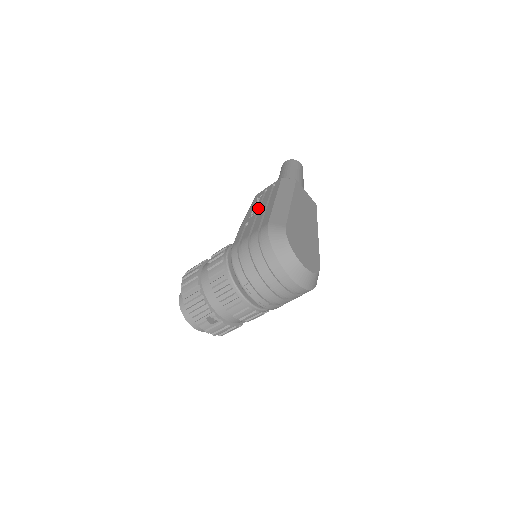
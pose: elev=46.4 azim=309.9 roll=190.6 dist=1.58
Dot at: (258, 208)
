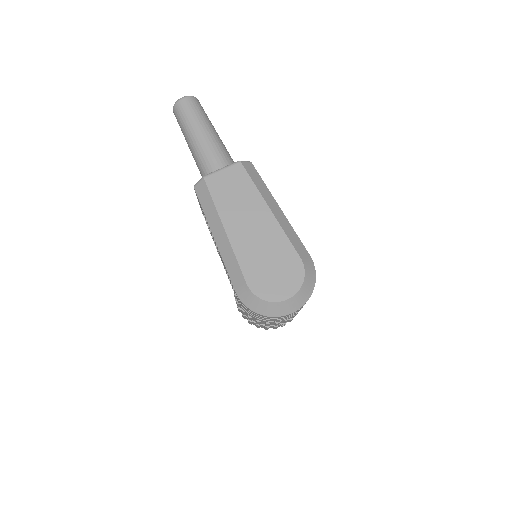
Dot at: (214, 242)
